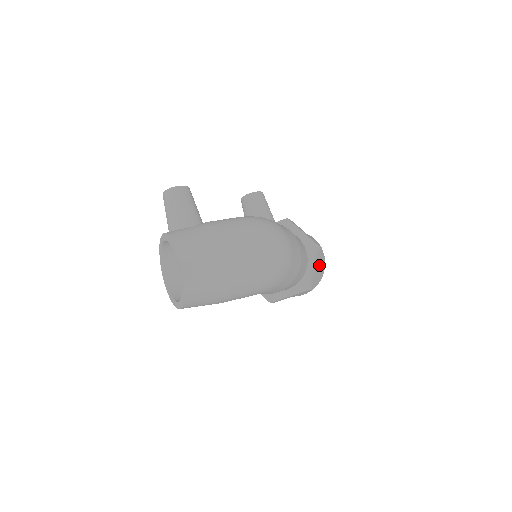
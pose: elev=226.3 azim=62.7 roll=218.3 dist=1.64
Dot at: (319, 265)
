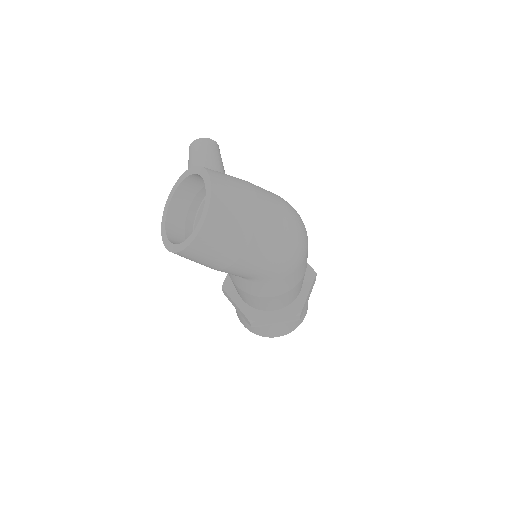
Dot at: occluded
